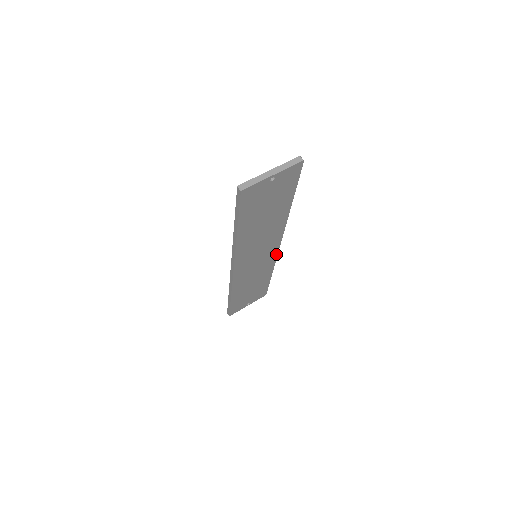
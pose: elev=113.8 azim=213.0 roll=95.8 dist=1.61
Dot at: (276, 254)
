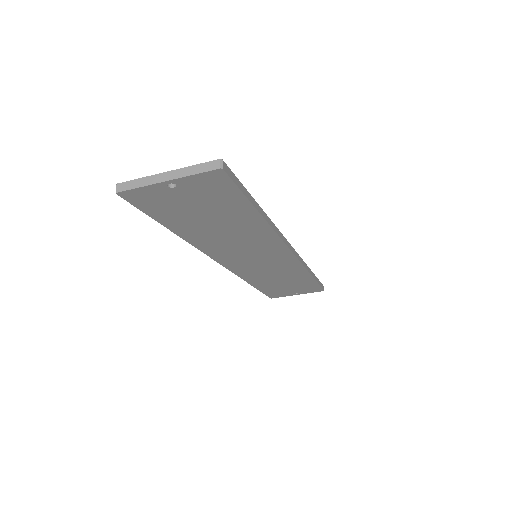
Dot at: (296, 259)
